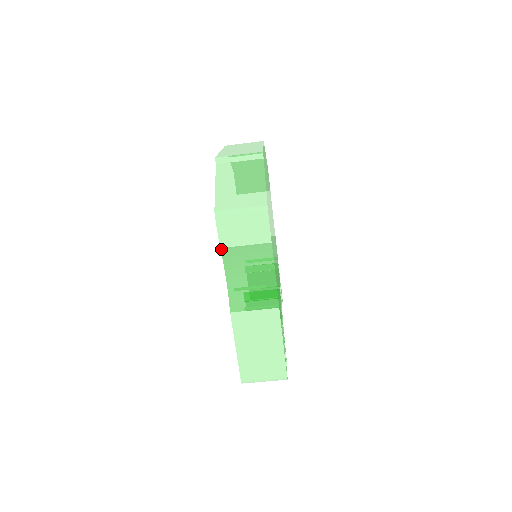
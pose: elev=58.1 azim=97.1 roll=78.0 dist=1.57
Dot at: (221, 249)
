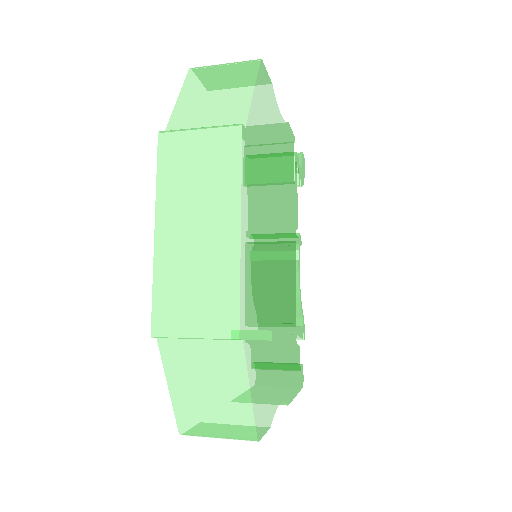
Dot at: occluded
